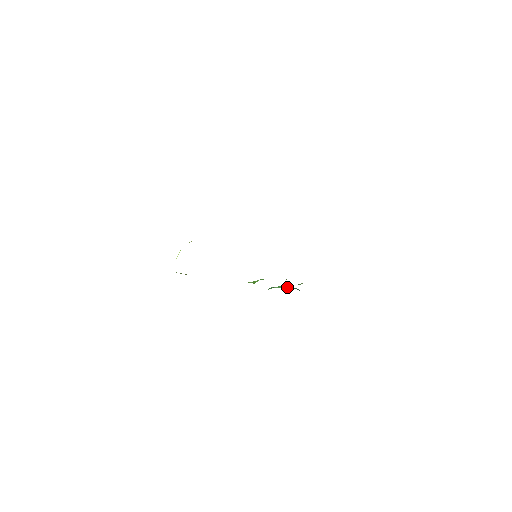
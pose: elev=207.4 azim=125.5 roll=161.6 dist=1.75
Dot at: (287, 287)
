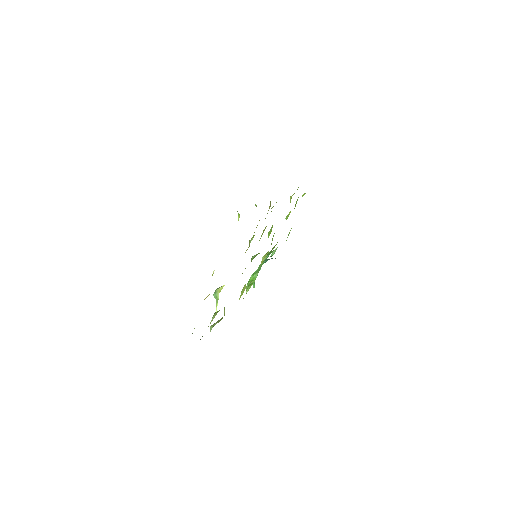
Dot at: occluded
